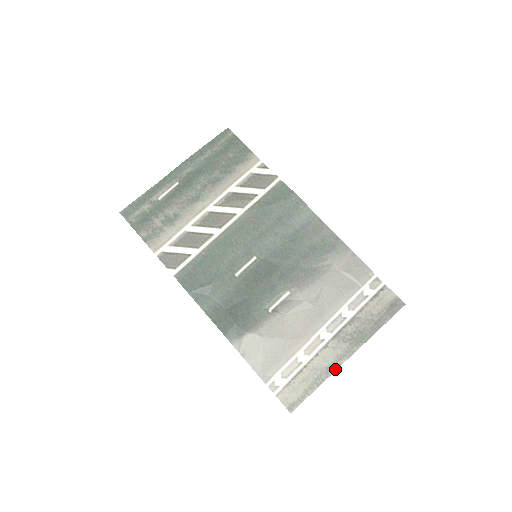
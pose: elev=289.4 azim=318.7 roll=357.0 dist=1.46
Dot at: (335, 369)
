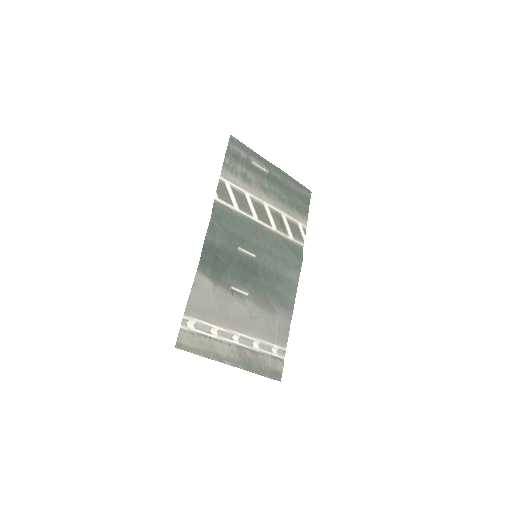
Dot at: (220, 361)
